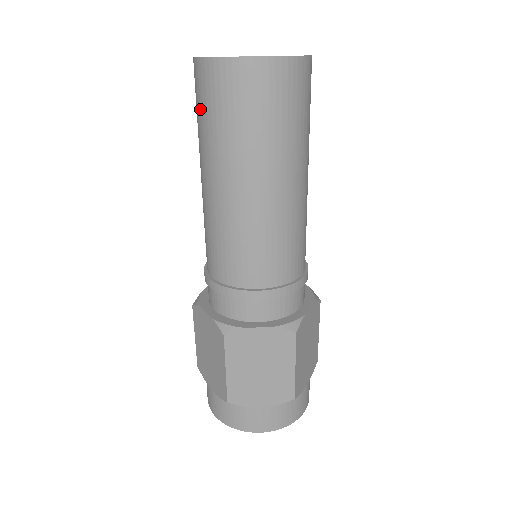
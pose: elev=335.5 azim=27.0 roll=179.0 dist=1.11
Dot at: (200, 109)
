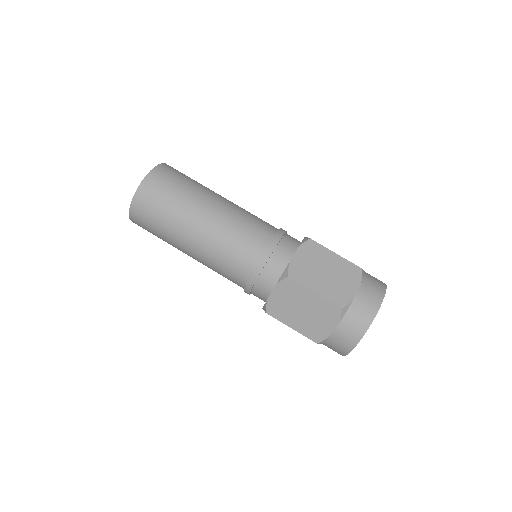
Dot at: (153, 220)
